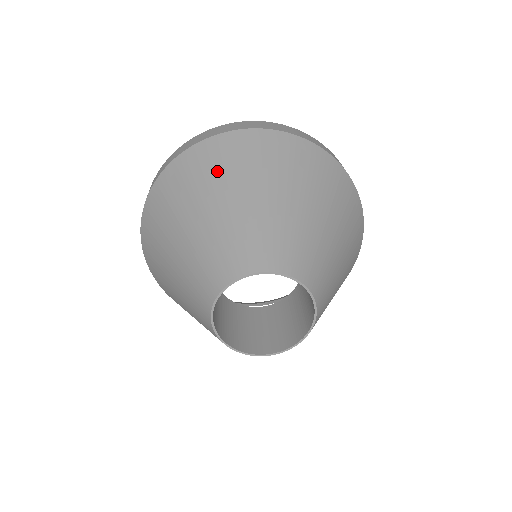
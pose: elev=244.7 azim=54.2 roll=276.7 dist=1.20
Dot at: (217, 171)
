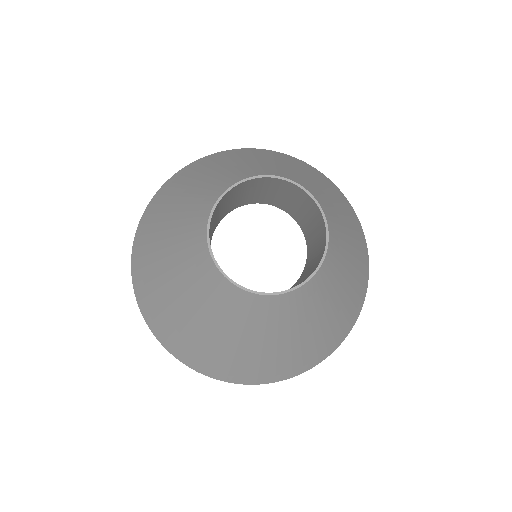
Dot at: (221, 158)
